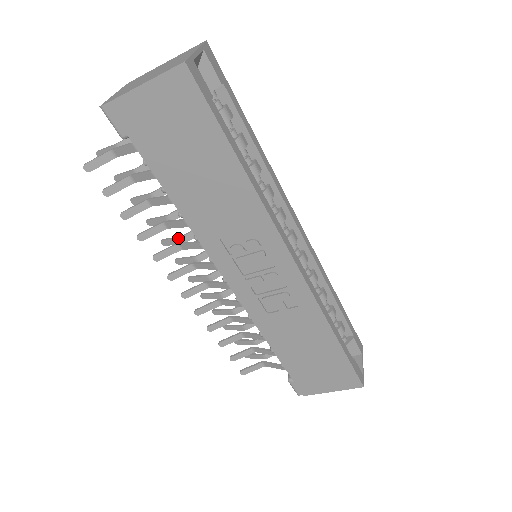
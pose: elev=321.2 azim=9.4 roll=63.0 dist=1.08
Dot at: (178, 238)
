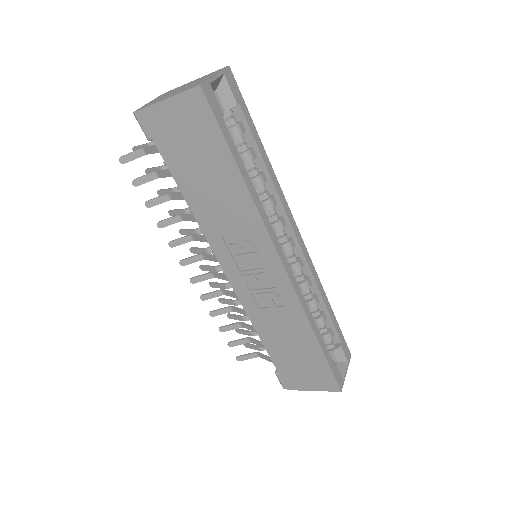
Dot at: (193, 230)
